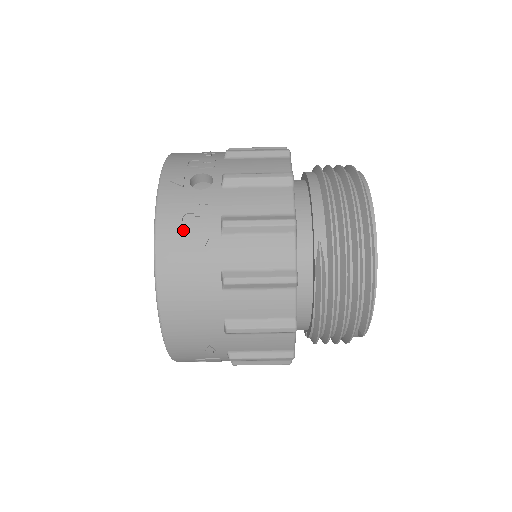
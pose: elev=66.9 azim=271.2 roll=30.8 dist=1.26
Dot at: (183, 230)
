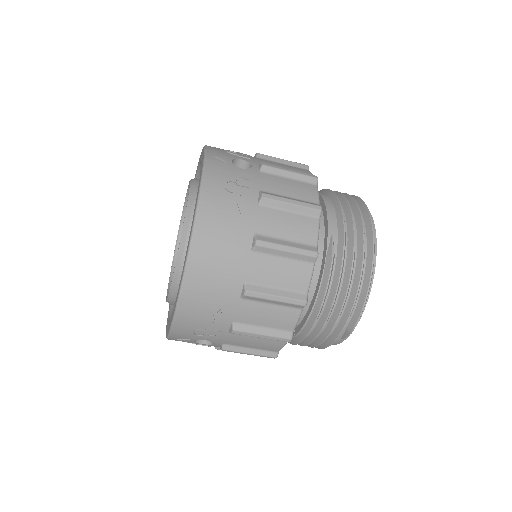
Dot at: (226, 193)
